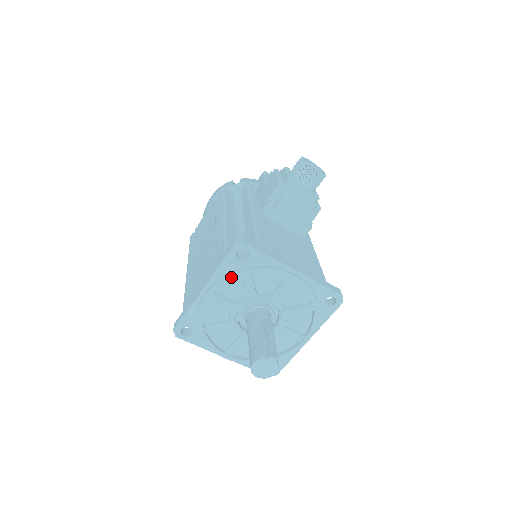
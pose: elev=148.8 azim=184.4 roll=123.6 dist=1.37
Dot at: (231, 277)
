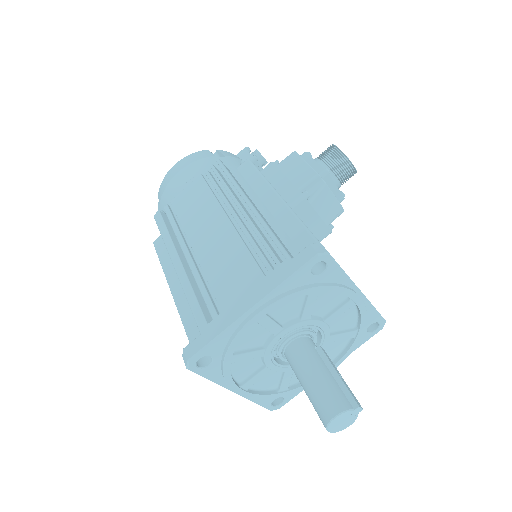
Dot at: (297, 295)
